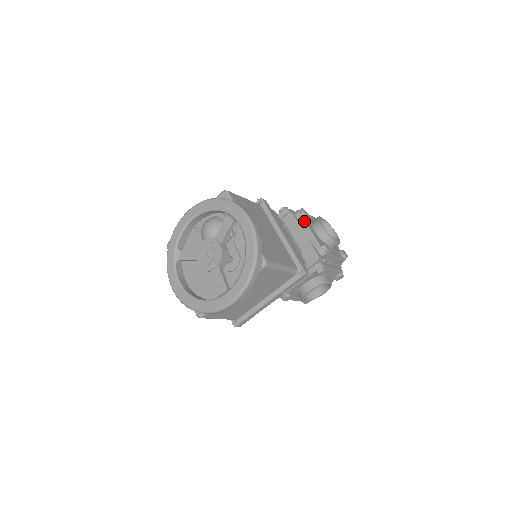
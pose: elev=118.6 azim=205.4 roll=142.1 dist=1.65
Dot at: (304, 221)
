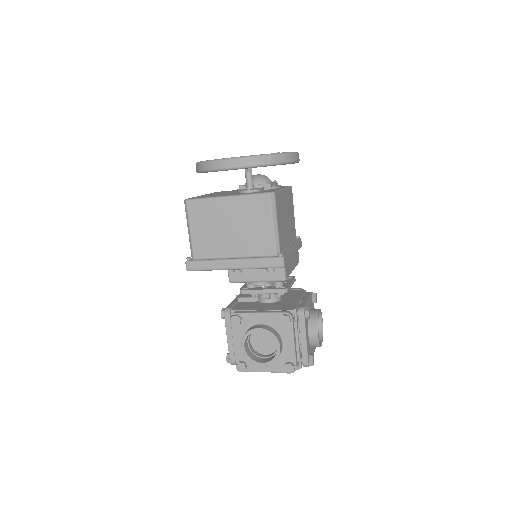
Dot at: (310, 295)
